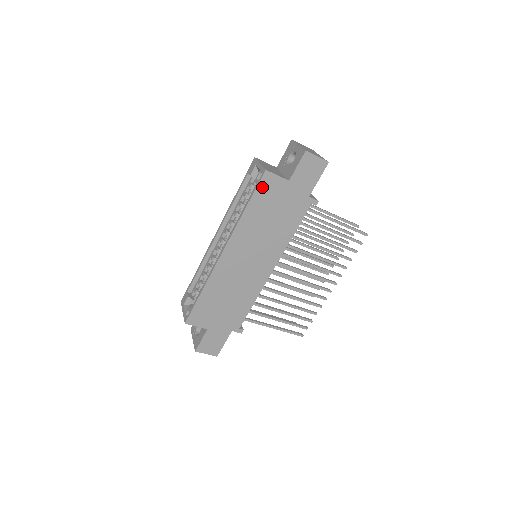
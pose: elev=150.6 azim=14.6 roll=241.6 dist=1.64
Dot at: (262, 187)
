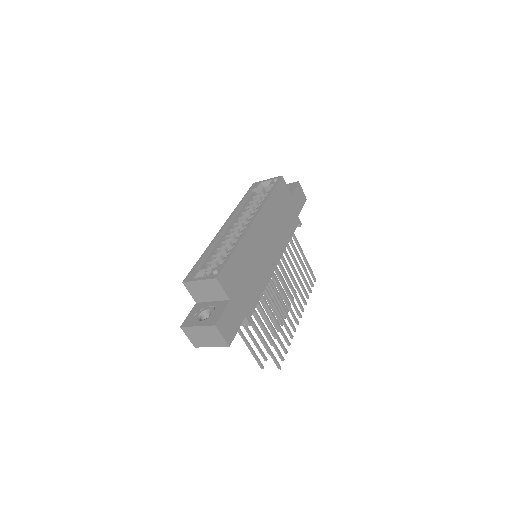
Dot at: (279, 186)
